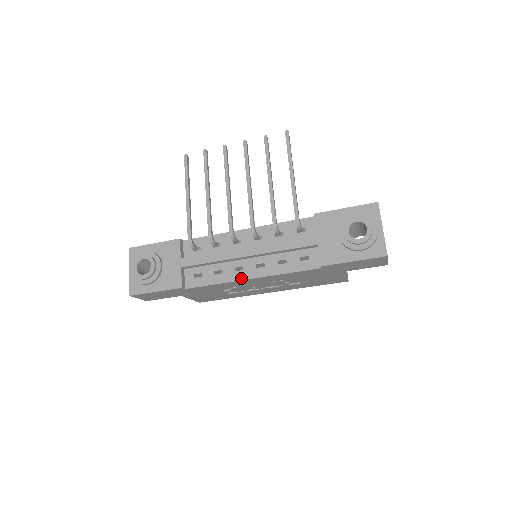
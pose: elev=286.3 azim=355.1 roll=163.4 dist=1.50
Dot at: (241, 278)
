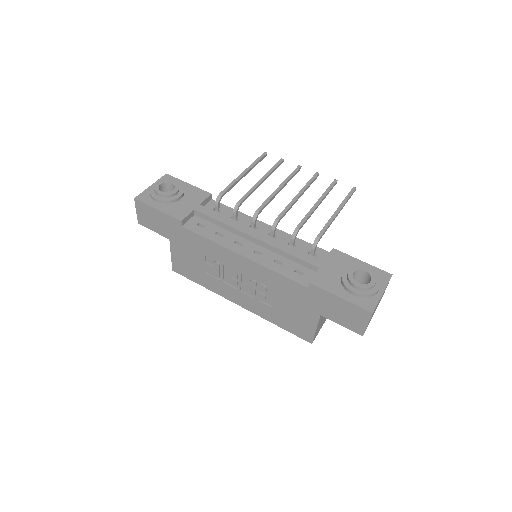
Dot at: (234, 250)
